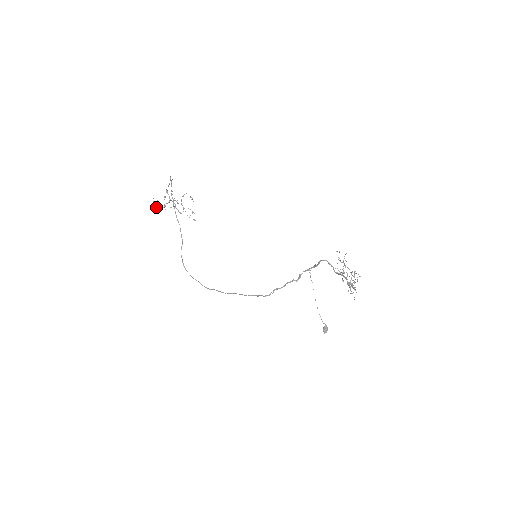
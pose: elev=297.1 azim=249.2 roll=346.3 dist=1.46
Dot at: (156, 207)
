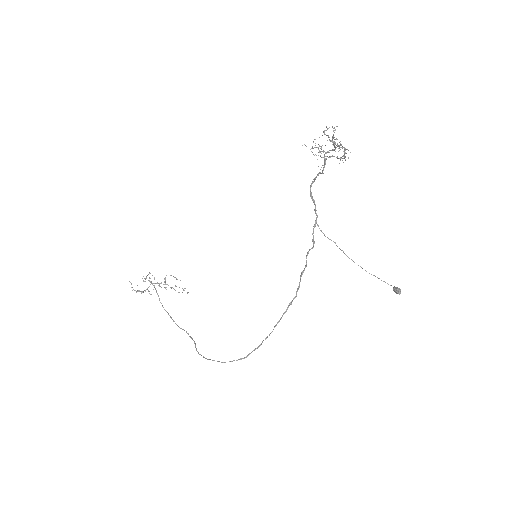
Dot at: (137, 290)
